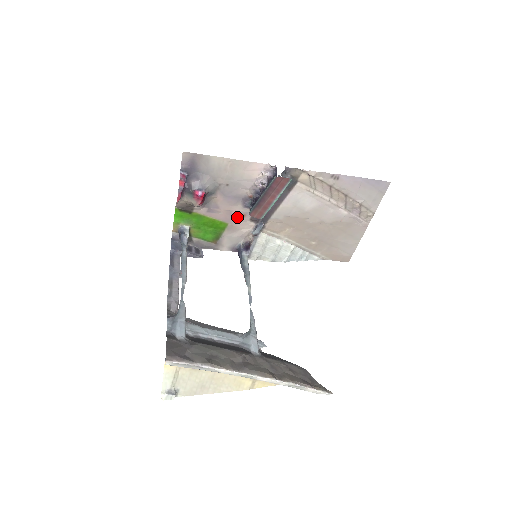
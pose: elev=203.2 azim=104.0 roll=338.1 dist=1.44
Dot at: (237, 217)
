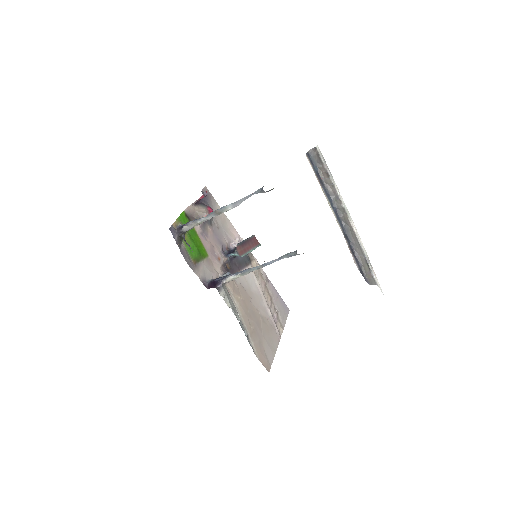
Dot at: (215, 256)
